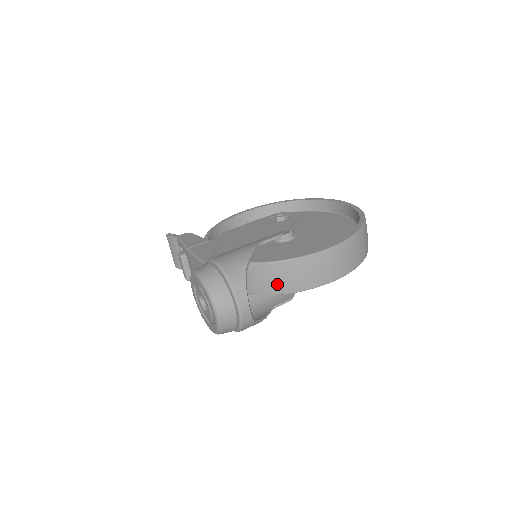
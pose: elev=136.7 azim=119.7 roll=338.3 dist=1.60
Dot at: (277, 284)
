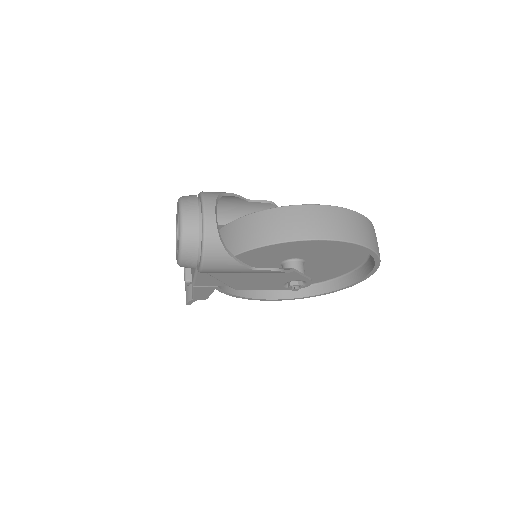
Dot at: (259, 234)
